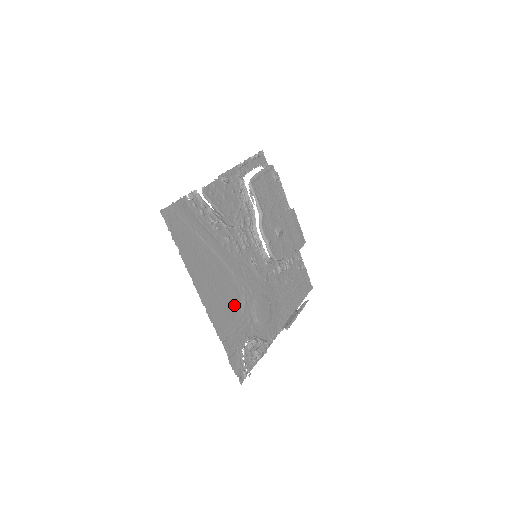
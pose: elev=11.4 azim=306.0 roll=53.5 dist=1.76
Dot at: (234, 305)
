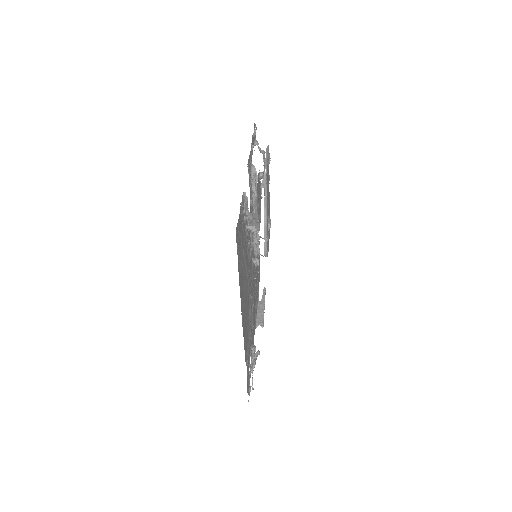
Dot at: (248, 319)
